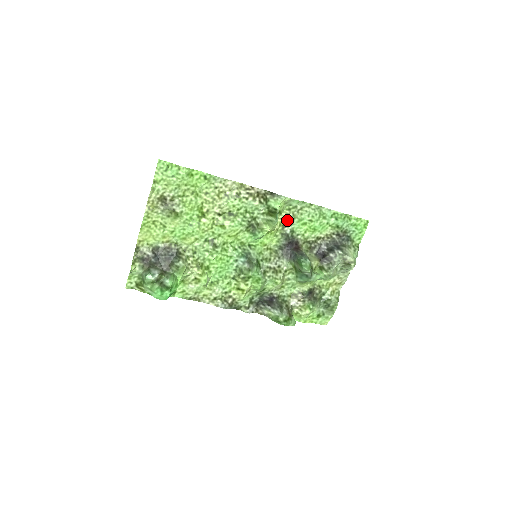
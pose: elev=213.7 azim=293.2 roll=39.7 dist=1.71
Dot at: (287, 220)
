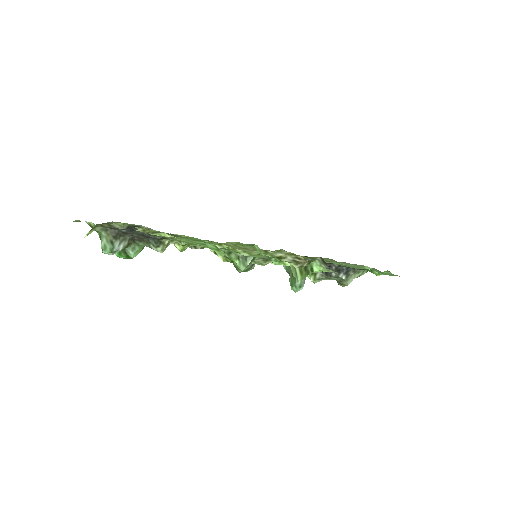
Dot at: occluded
